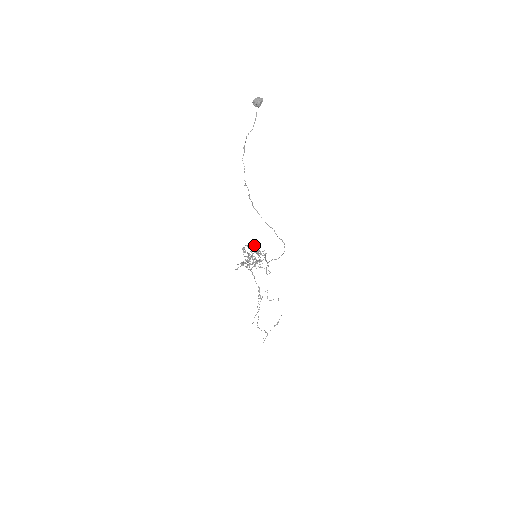
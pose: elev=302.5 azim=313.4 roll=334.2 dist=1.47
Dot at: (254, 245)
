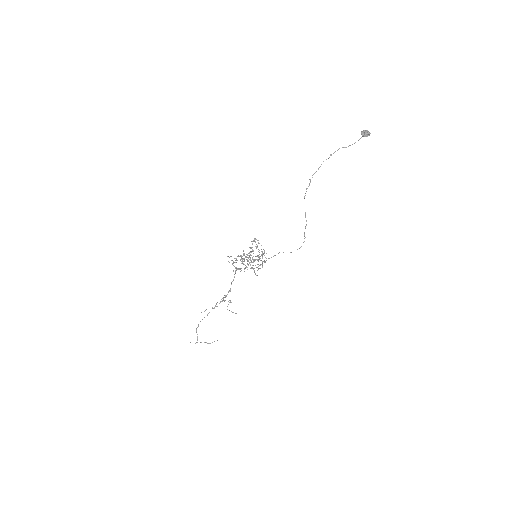
Dot at: occluded
